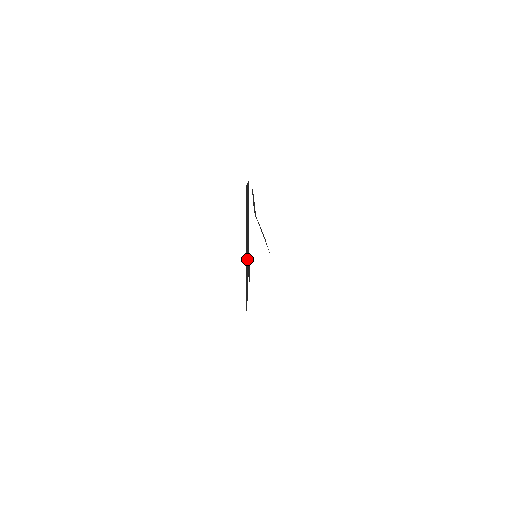
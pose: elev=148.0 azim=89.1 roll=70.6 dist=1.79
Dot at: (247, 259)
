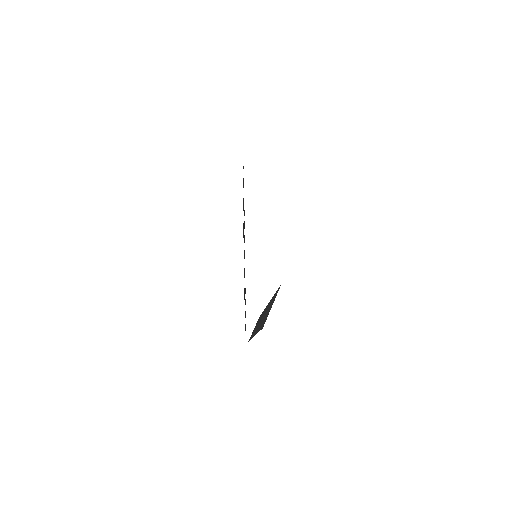
Dot at: occluded
